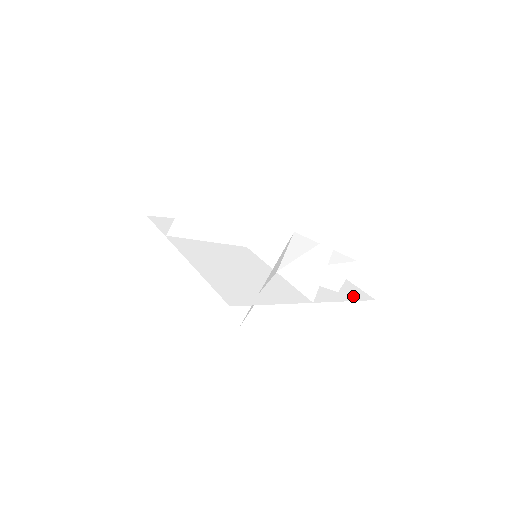
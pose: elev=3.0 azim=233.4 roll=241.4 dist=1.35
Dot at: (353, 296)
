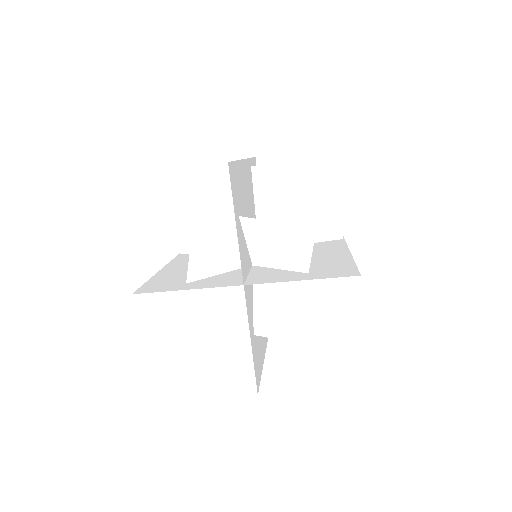
Dot at: (325, 275)
